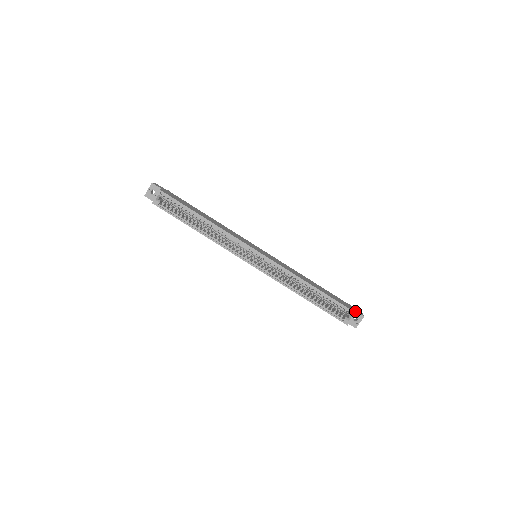
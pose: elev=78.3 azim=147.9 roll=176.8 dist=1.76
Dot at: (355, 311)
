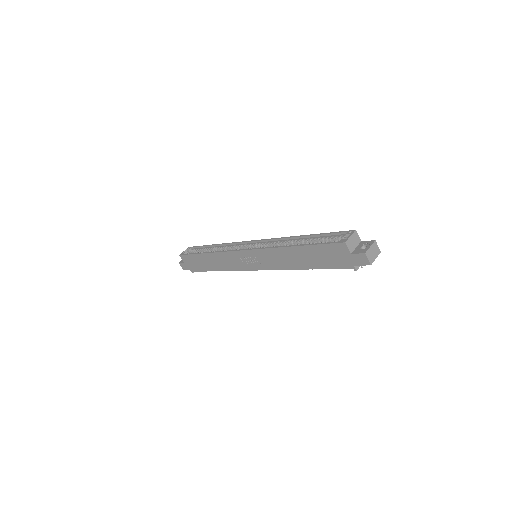
Dot at: (362, 242)
